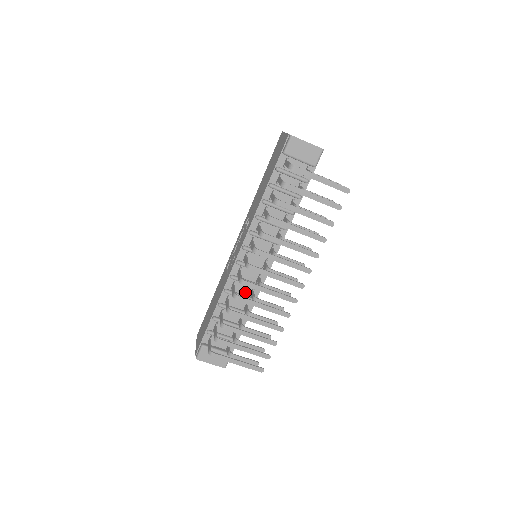
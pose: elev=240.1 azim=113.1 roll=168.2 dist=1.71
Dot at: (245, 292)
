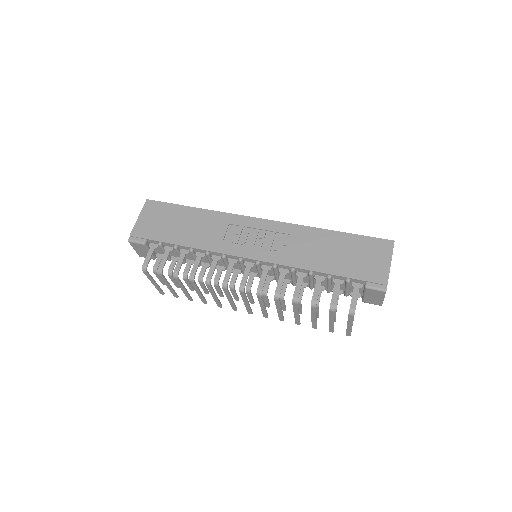
Dot at: occluded
